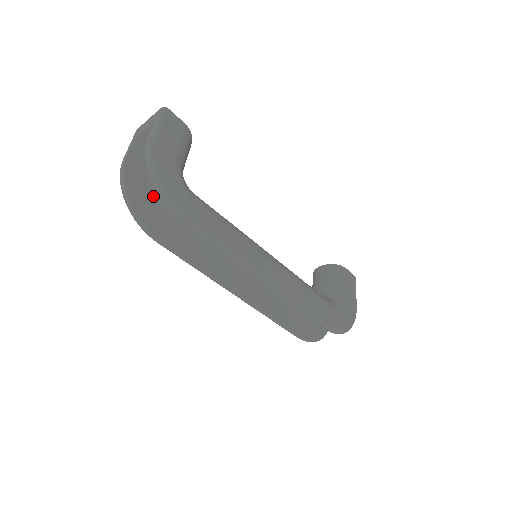
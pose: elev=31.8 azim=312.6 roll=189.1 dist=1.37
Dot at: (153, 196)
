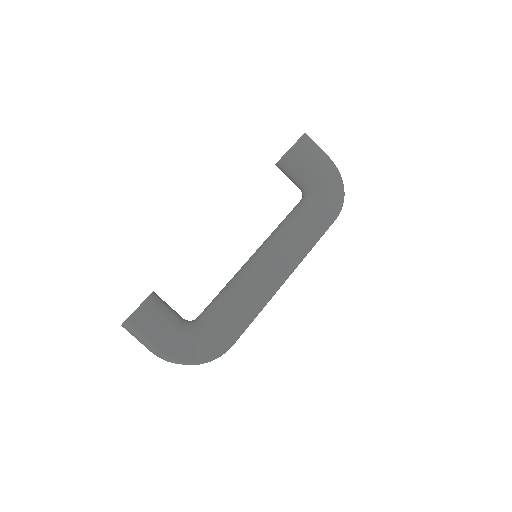
Dot at: occluded
